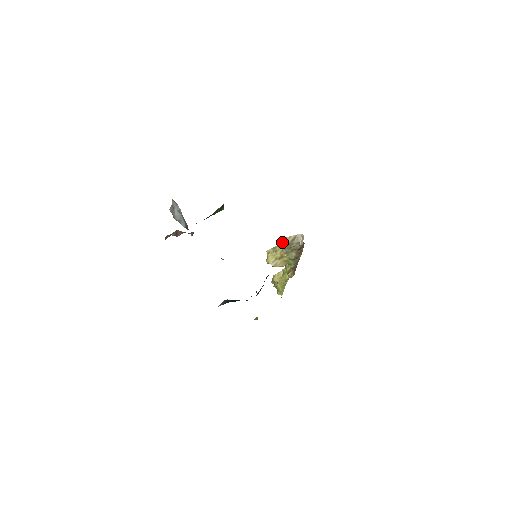
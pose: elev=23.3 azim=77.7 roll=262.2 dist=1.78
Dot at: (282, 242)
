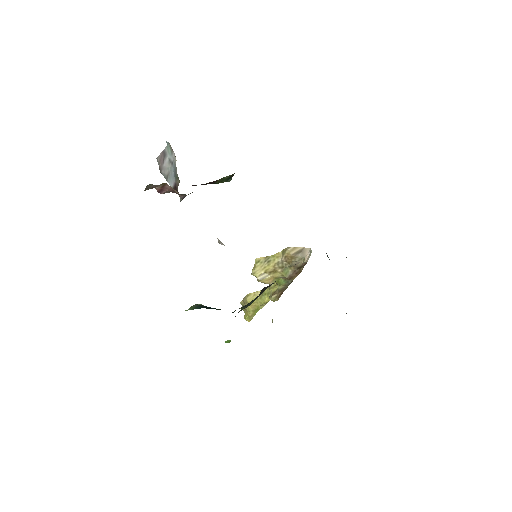
Dot at: (281, 252)
